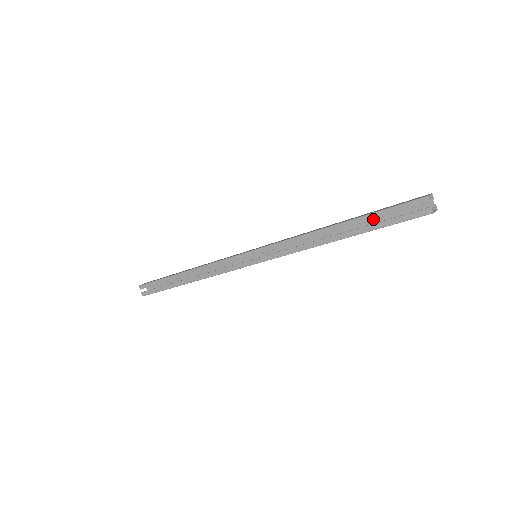
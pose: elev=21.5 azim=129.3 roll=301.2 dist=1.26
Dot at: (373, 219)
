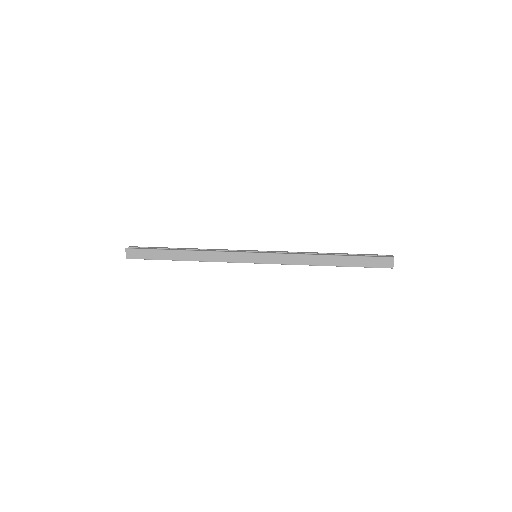
Dot at: (354, 259)
